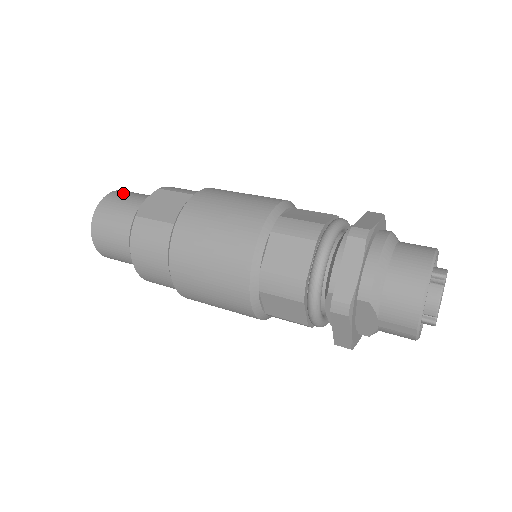
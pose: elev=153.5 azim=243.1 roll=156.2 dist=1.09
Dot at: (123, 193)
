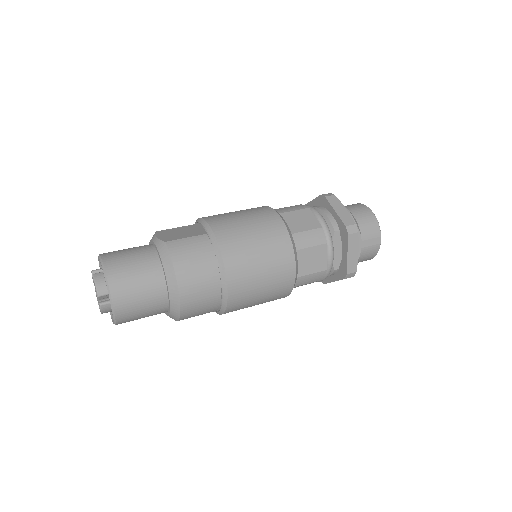
Dot at: (113, 251)
